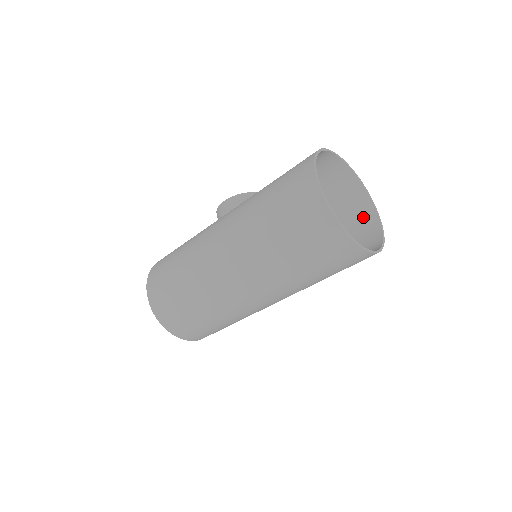
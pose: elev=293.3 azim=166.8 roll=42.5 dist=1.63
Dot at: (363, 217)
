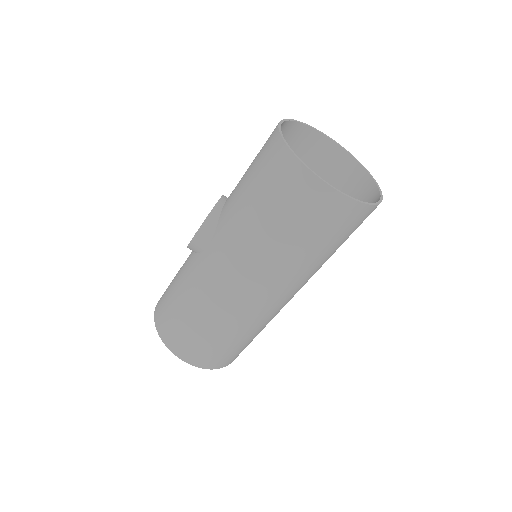
Dot at: (324, 154)
